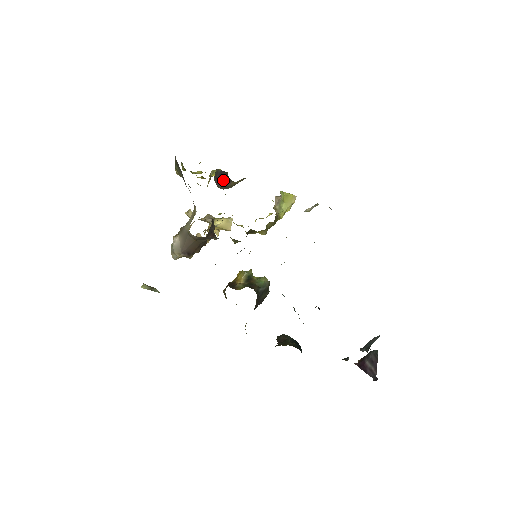
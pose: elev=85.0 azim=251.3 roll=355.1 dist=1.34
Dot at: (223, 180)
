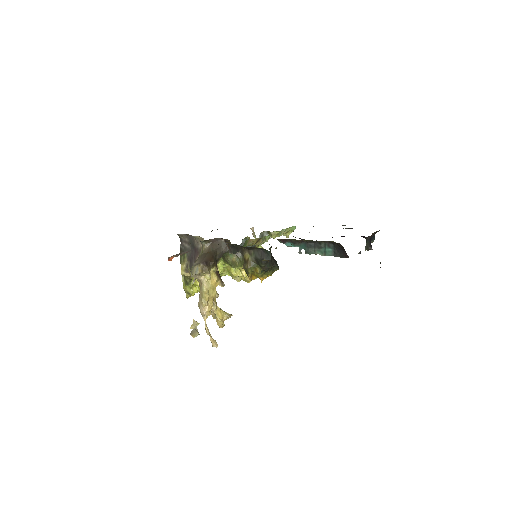
Dot at: occluded
